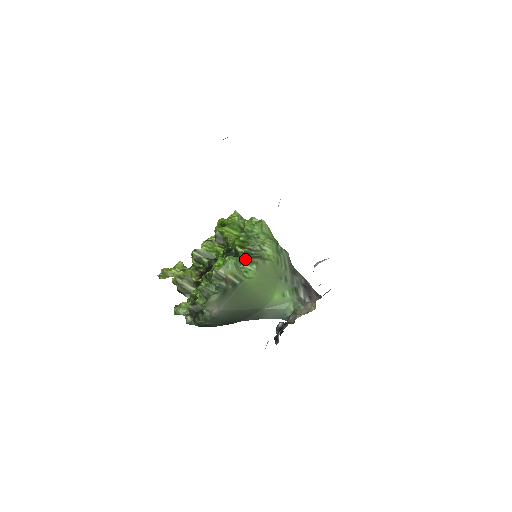
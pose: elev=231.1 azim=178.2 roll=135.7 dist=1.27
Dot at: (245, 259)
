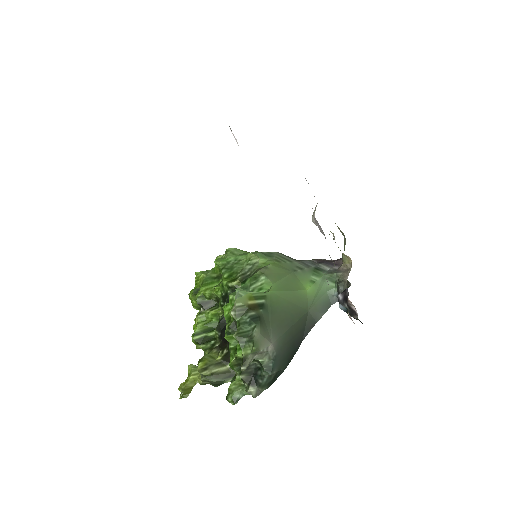
Dot at: (248, 282)
